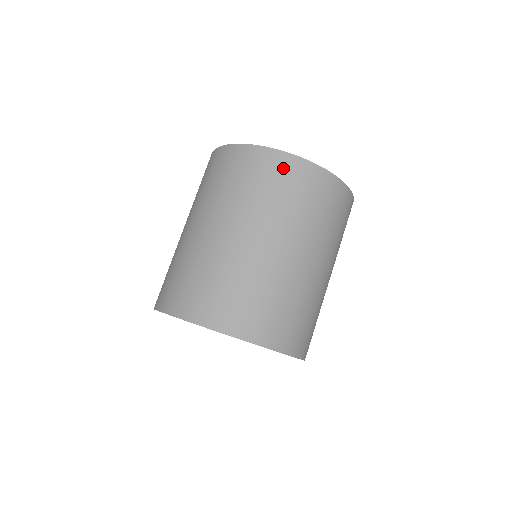
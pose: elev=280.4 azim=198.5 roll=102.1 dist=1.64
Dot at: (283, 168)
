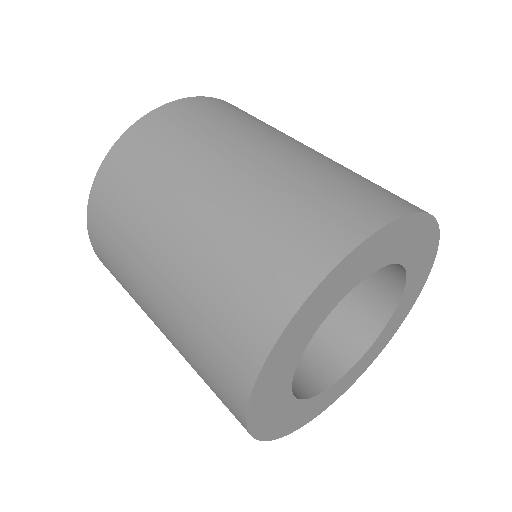
Dot at: (238, 108)
